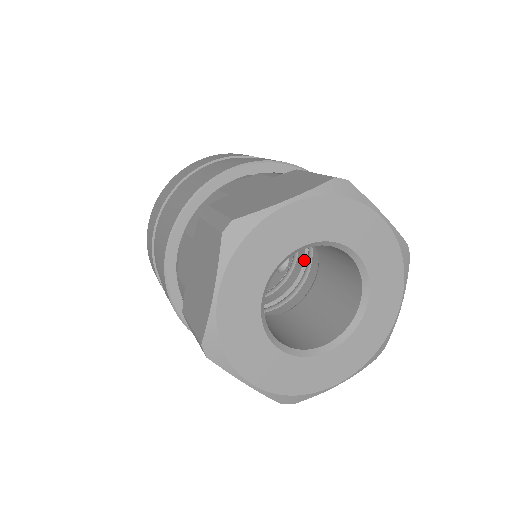
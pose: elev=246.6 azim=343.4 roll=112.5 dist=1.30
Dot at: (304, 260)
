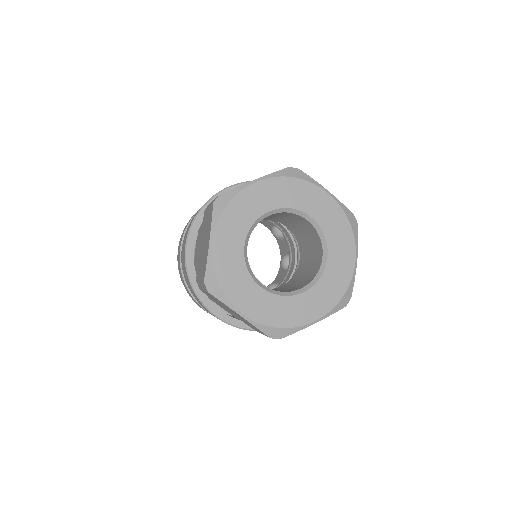
Dot at: (279, 223)
